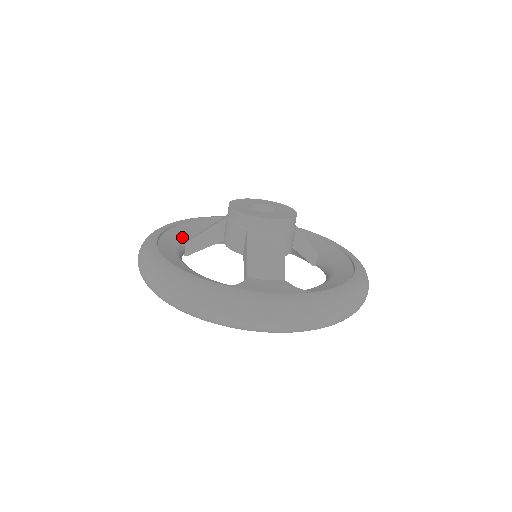
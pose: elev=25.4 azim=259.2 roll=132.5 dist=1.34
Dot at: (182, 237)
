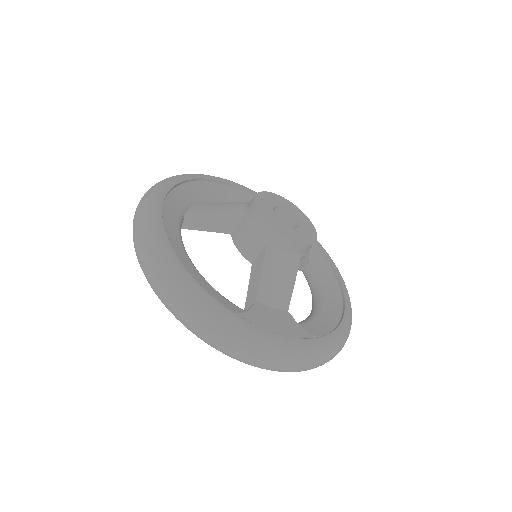
Dot at: (182, 205)
